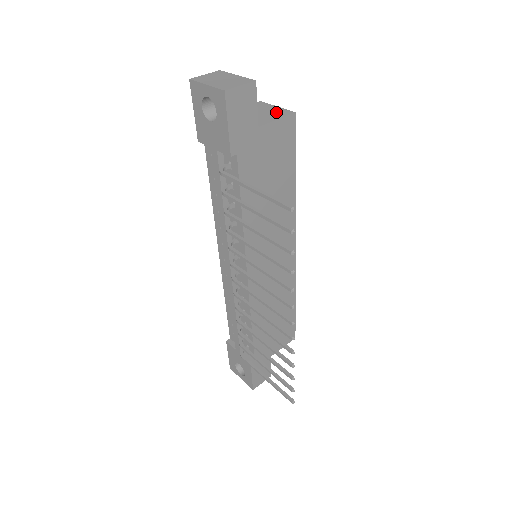
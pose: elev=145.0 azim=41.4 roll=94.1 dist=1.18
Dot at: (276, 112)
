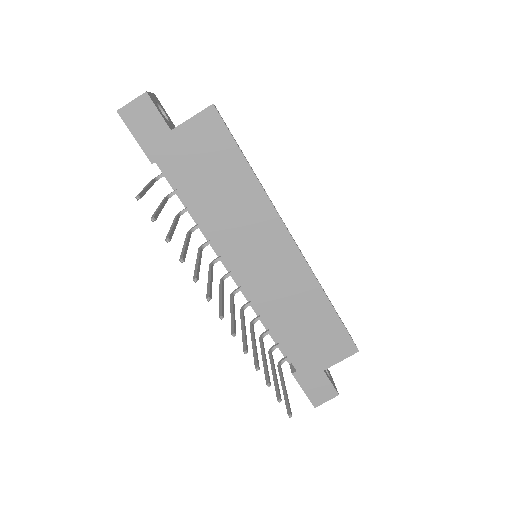
Dot at: occluded
